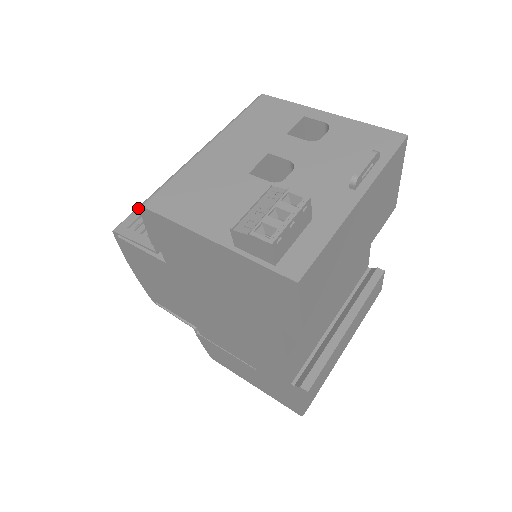
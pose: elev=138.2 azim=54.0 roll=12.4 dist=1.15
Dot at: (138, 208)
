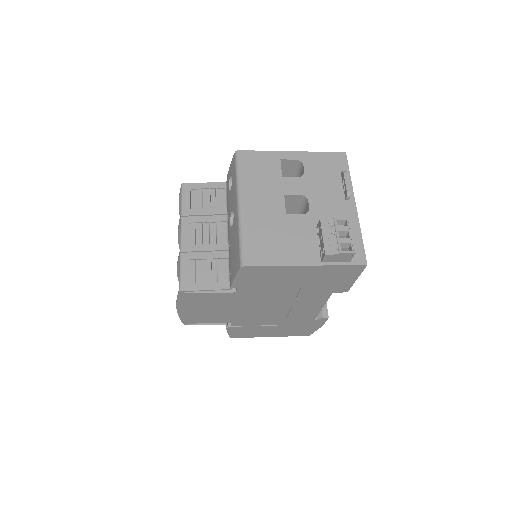
Dot at: (182, 266)
